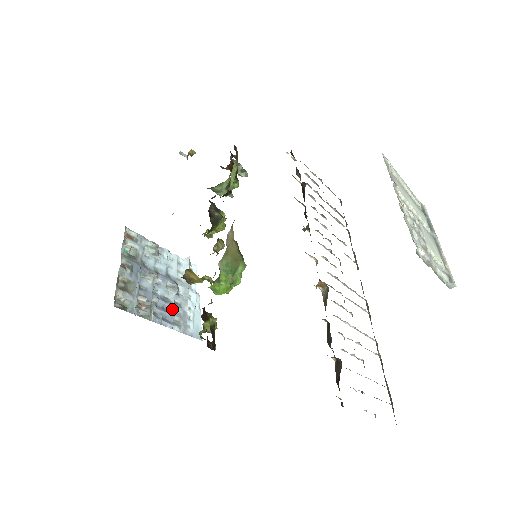
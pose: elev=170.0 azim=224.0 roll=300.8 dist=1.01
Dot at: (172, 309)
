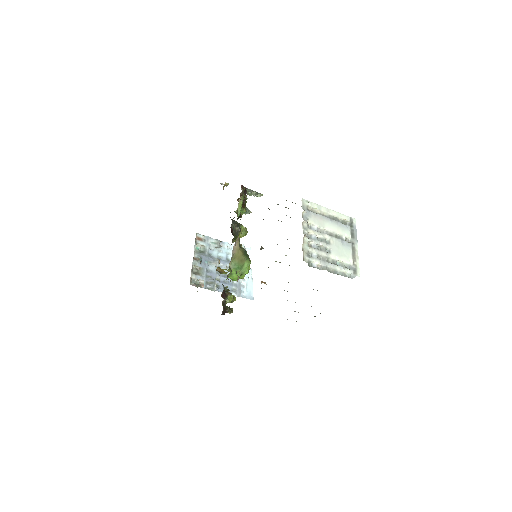
Dot at: (231, 282)
